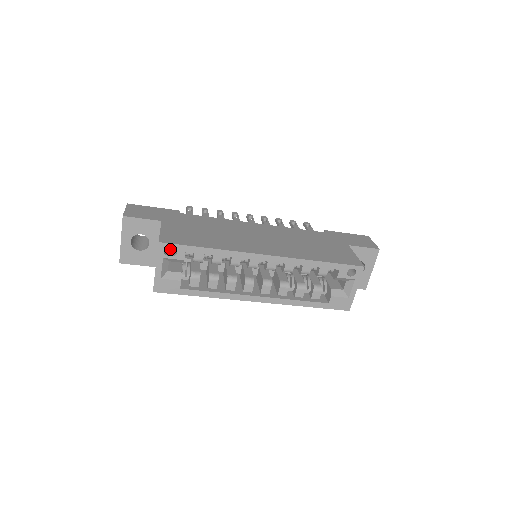
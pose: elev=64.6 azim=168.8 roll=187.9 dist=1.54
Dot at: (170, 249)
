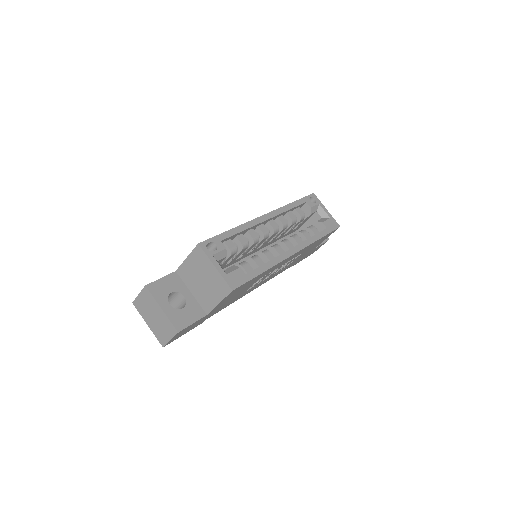
Dot at: occluded
